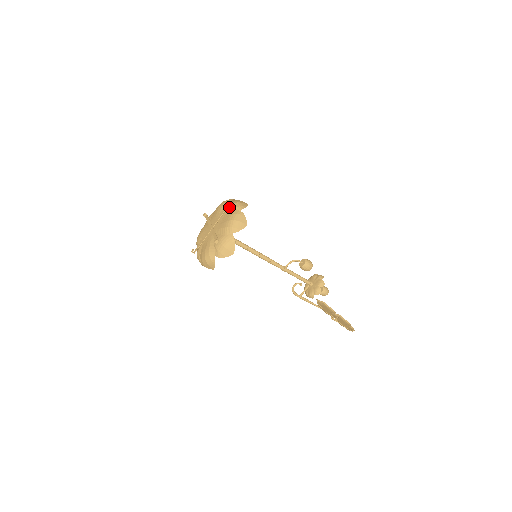
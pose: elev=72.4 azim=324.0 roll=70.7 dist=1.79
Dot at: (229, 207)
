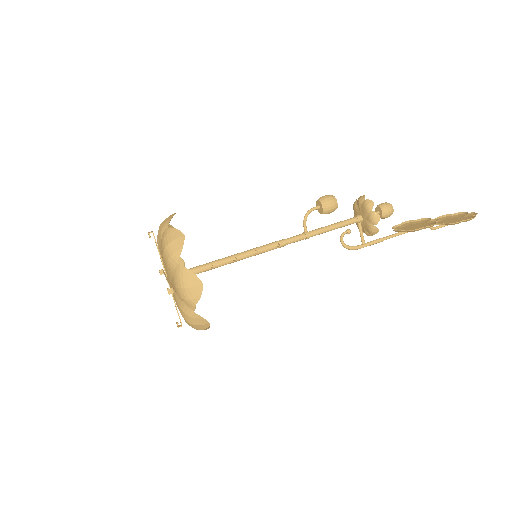
Dot at: occluded
